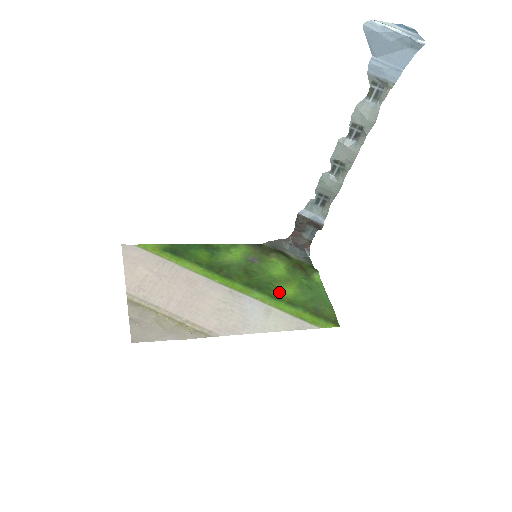
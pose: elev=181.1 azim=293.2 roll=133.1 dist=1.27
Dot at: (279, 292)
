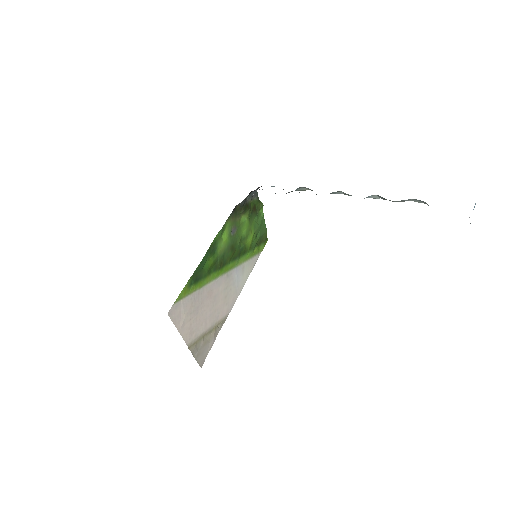
Dot at: (247, 246)
